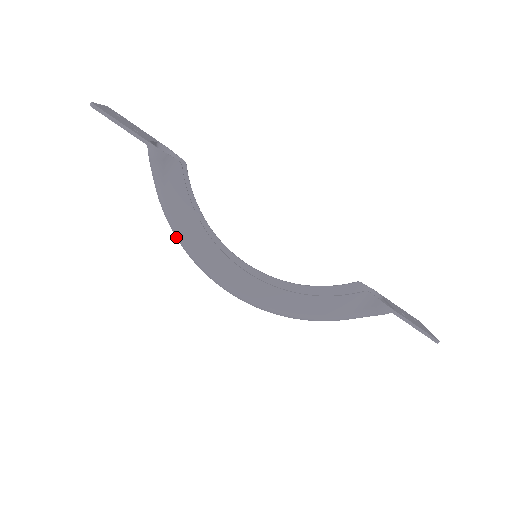
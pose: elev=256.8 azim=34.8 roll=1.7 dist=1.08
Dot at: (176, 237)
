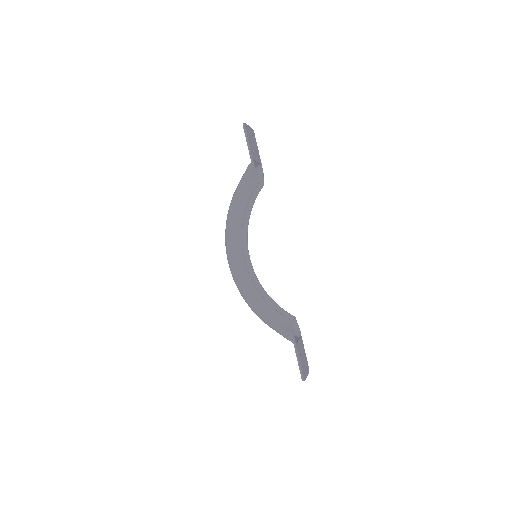
Dot at: (228, 213)
